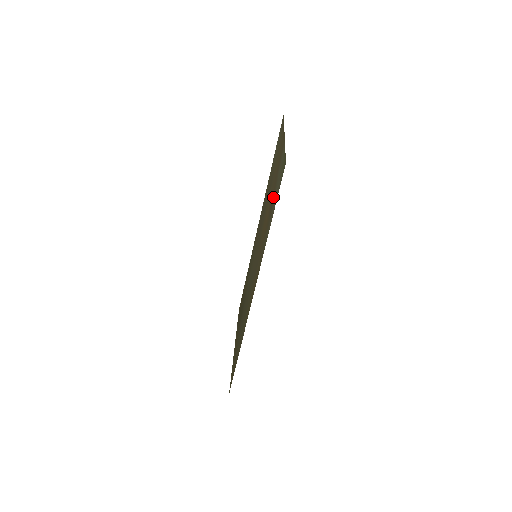
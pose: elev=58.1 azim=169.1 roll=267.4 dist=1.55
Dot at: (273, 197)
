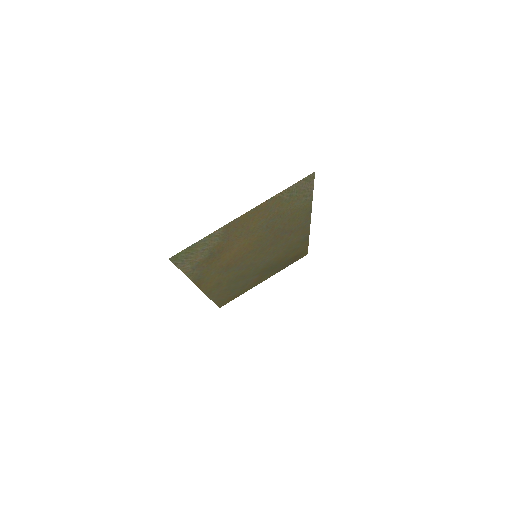
Dot at: (213, 252)
